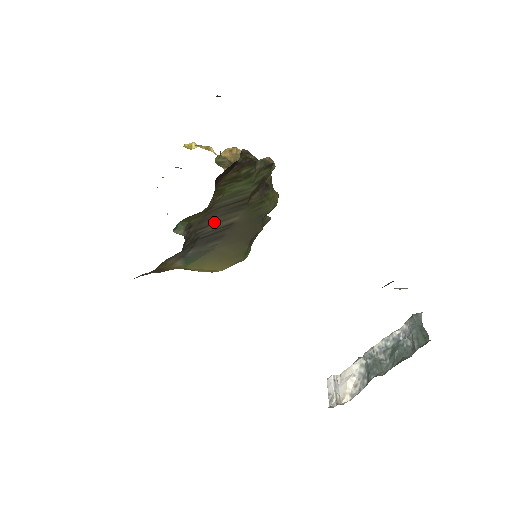
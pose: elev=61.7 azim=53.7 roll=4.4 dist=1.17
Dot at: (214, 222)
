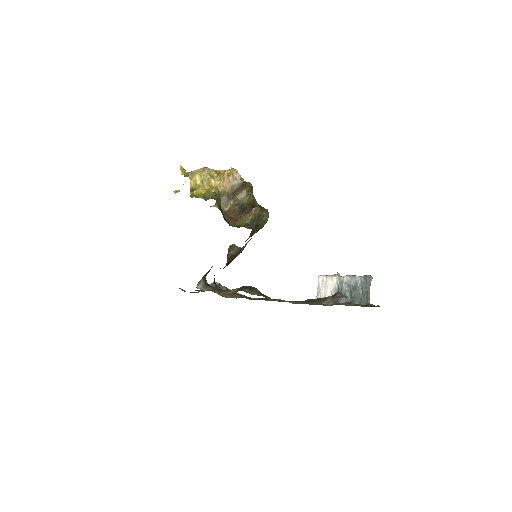
Dot at: occluded
